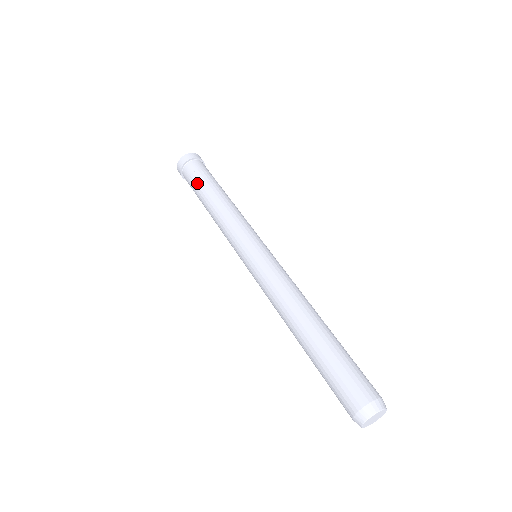
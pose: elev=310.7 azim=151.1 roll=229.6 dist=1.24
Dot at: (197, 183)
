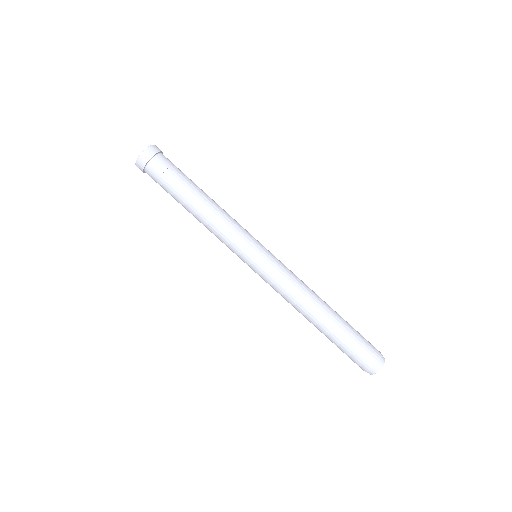
Dot at: (177, 181)
